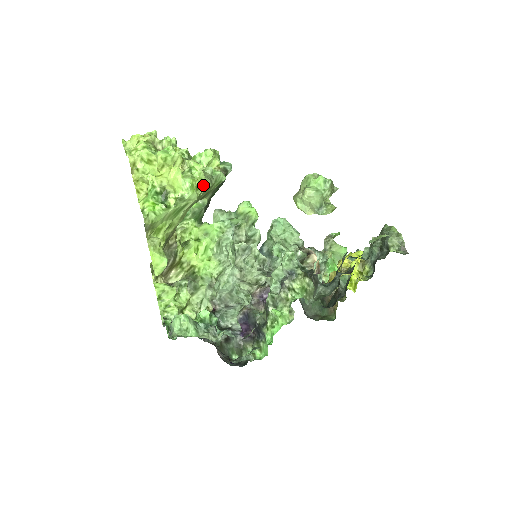
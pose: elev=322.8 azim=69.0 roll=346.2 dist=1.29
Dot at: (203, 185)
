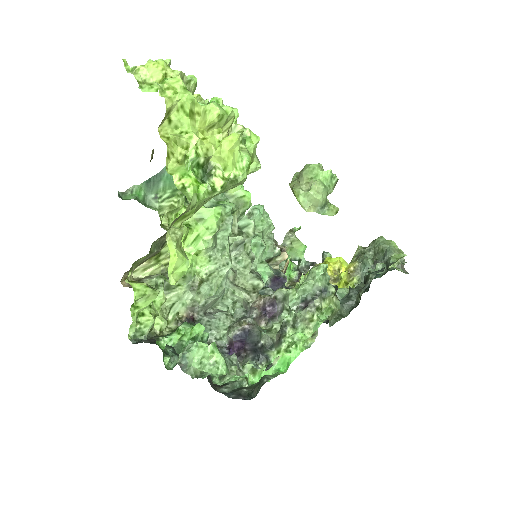
Dot at: (254, 165)
